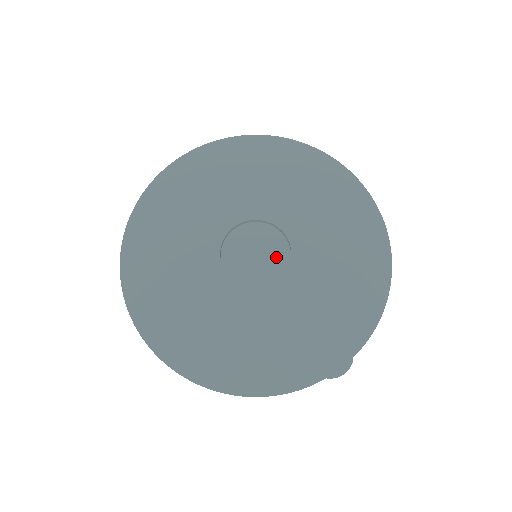
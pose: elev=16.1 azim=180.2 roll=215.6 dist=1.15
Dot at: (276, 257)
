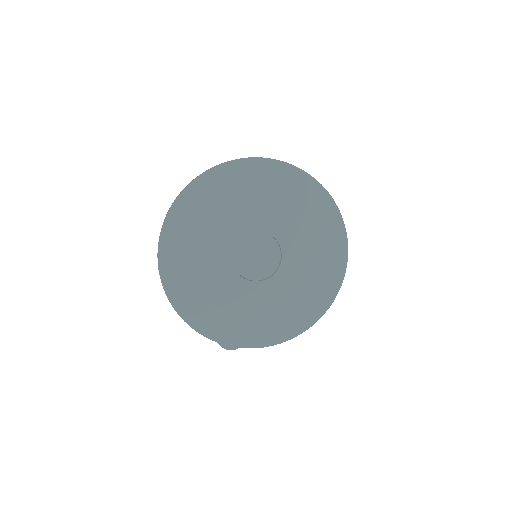
Dot at: (264, 268)
